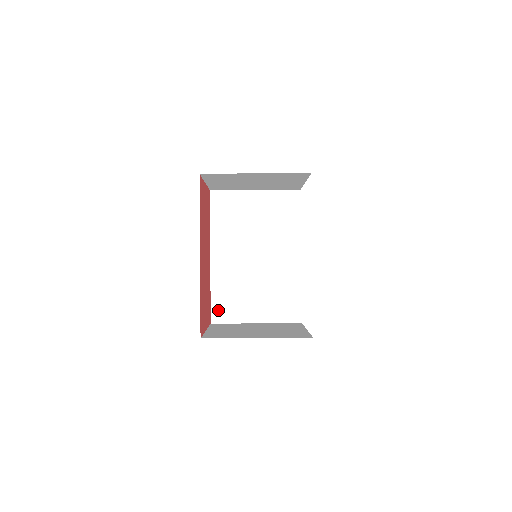
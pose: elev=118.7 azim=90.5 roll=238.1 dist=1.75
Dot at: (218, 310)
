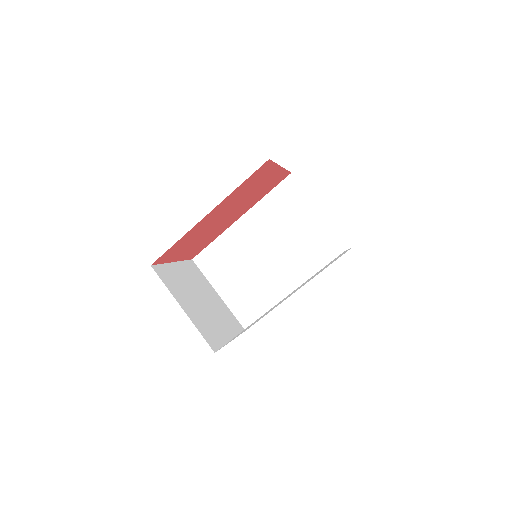
Dot at: (206, 257)
